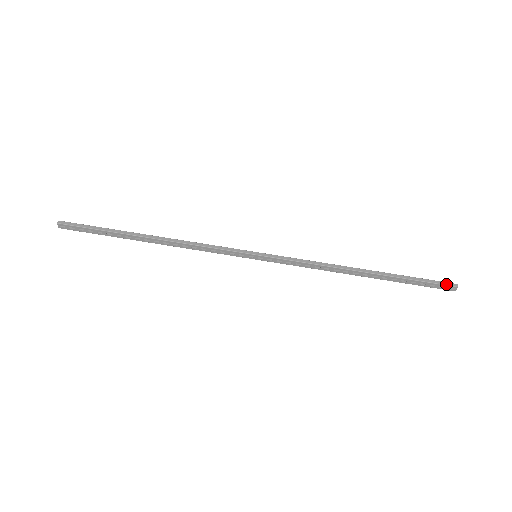
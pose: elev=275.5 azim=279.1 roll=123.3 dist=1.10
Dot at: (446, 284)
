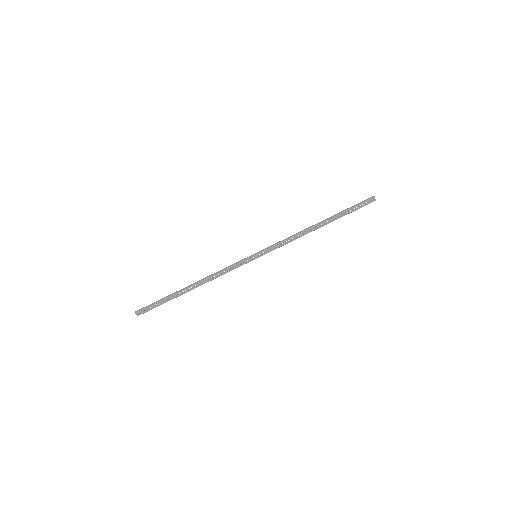
Dot at: (367, 200)
